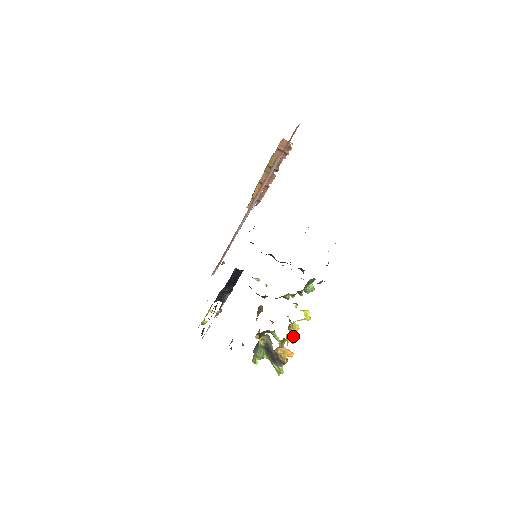
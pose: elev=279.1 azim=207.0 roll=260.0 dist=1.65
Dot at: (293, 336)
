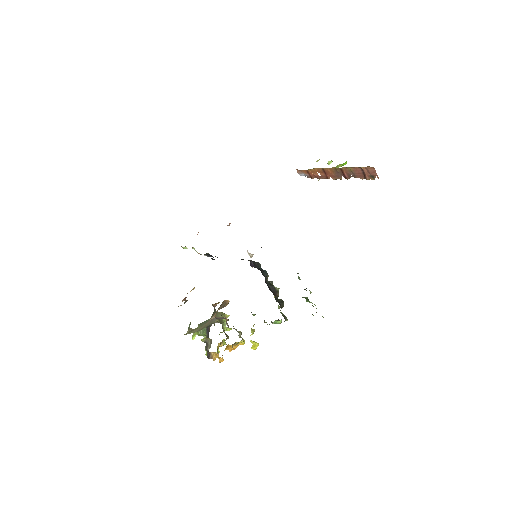
Dot at: occluded
